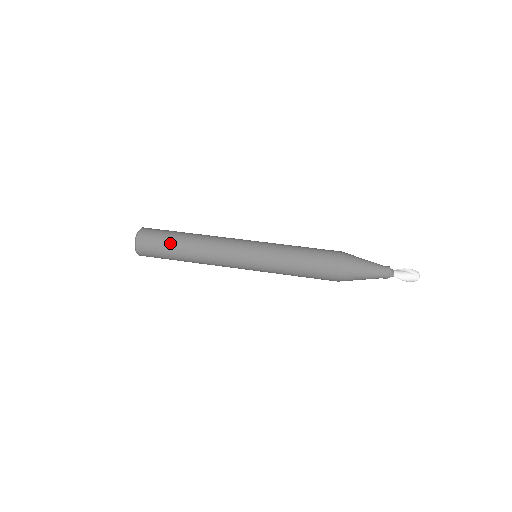
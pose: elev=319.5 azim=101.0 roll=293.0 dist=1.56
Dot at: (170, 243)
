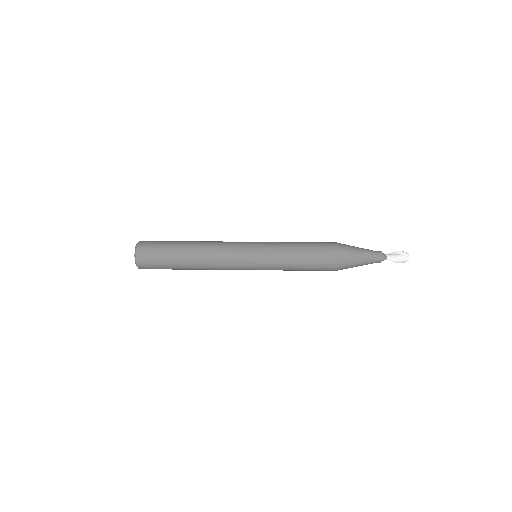
Dot at: (171, 251)
